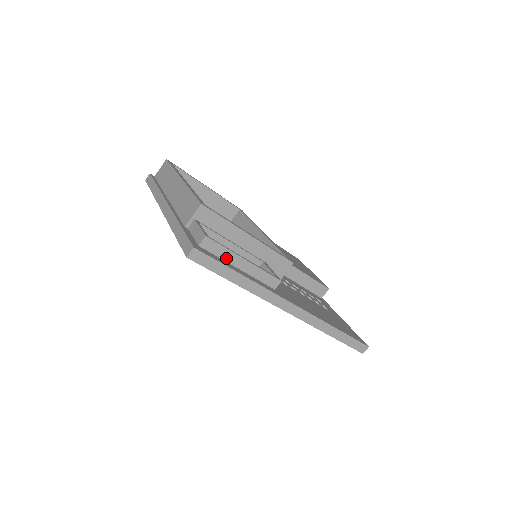
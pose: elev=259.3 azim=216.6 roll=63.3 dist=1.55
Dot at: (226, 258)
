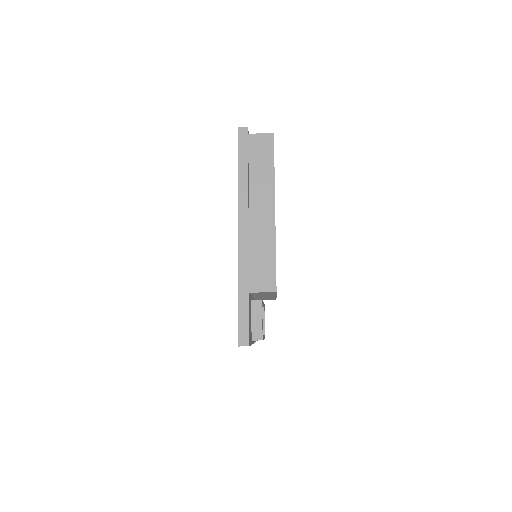
Dot at: occluded
